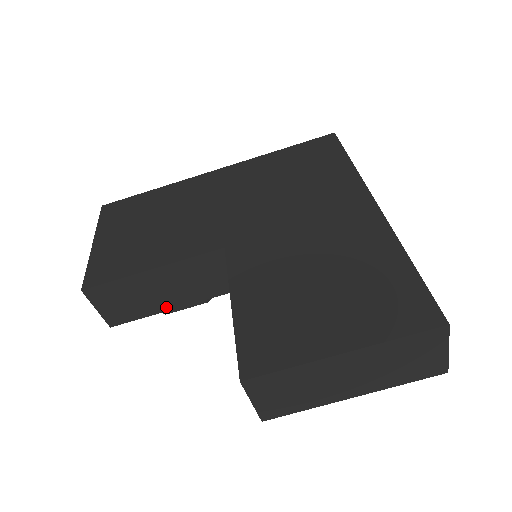
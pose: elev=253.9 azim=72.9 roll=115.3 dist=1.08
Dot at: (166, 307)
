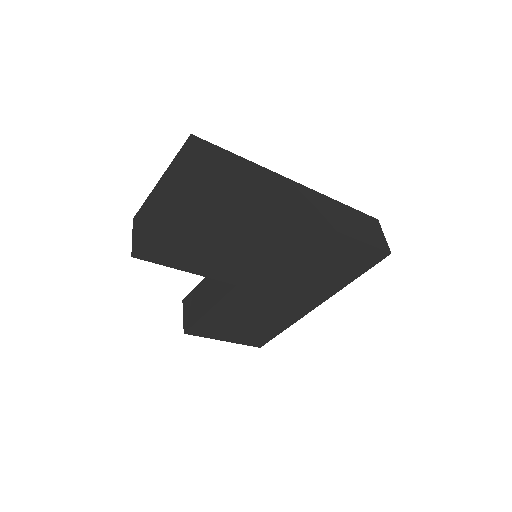
Dot at: occluded
